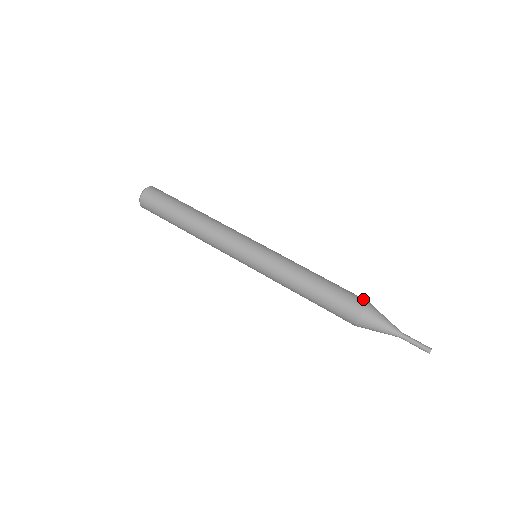
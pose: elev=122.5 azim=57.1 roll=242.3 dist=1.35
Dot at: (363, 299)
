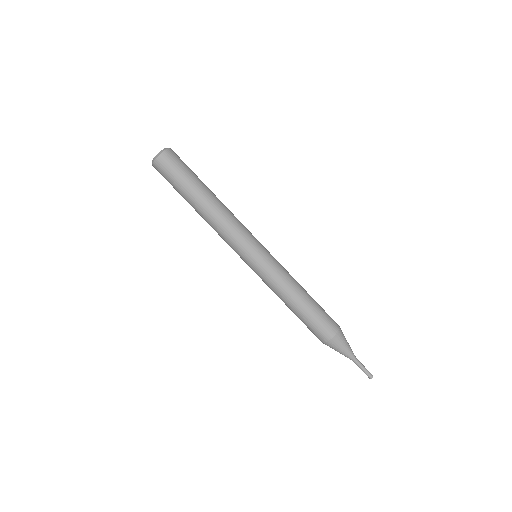
Dot at: (336, 324)
